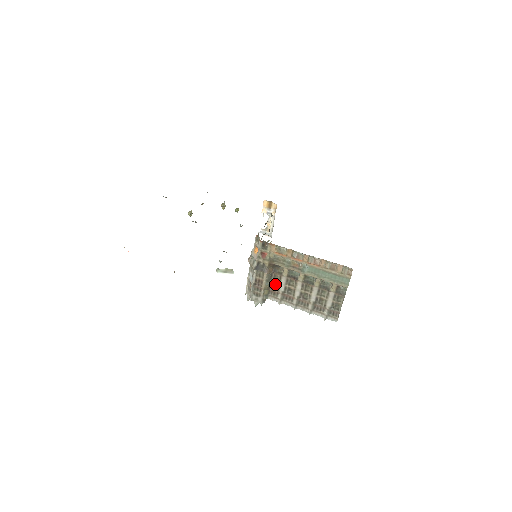
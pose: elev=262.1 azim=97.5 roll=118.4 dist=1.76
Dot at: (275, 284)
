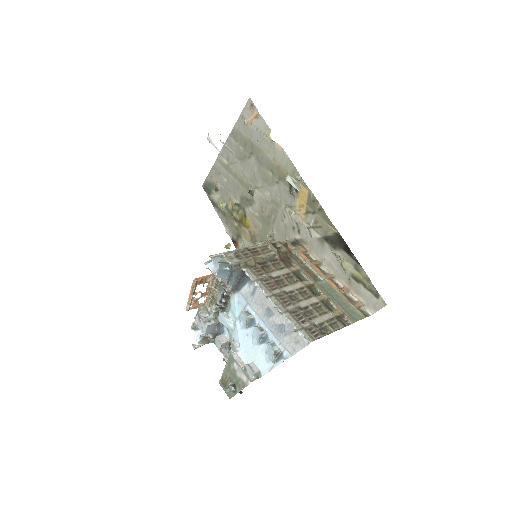
Dot at: (268, 268)
